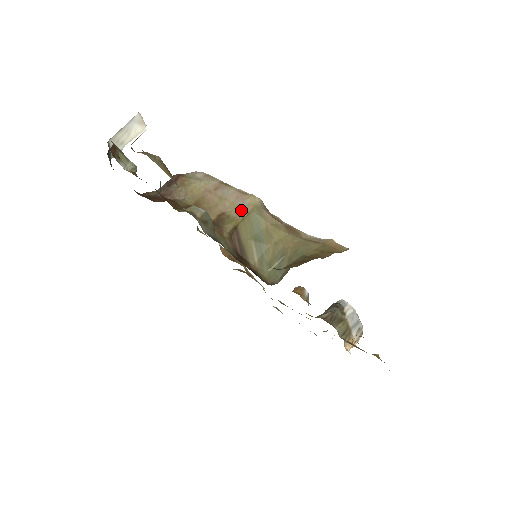
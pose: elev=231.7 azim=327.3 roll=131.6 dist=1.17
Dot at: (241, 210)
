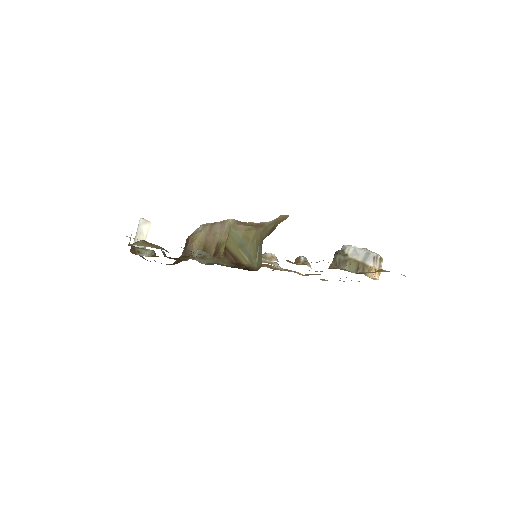
Dot at: (225, 234)
